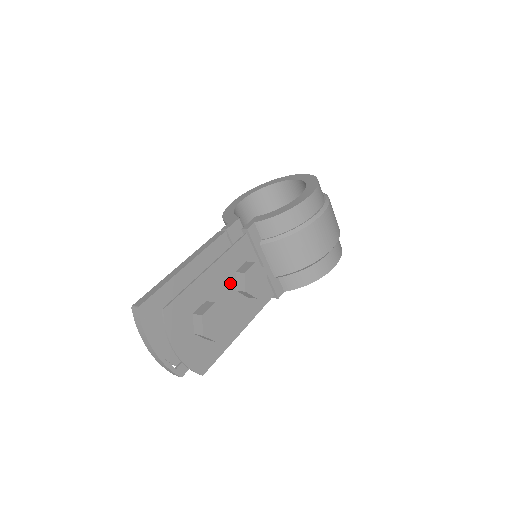
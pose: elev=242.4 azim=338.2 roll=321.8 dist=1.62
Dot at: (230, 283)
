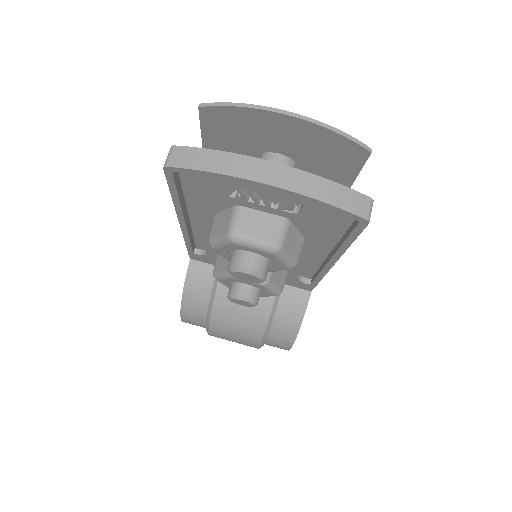
Dot at: occluded
